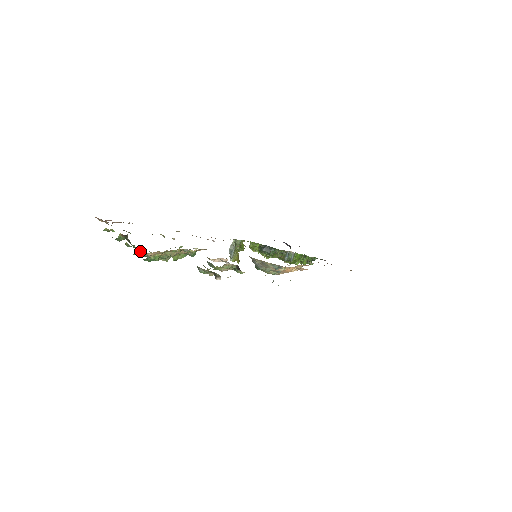
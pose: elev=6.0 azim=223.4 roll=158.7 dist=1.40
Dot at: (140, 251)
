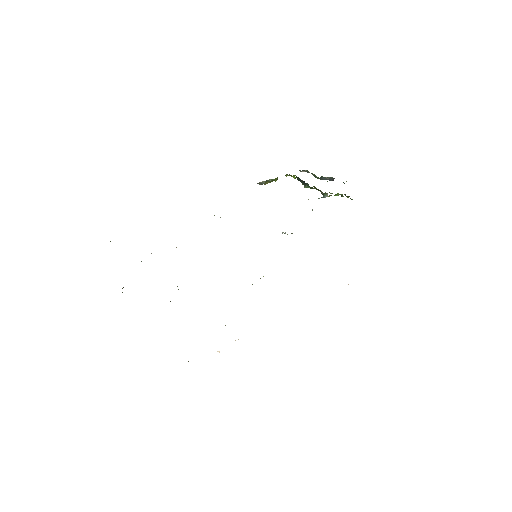
Dot at: occluded
